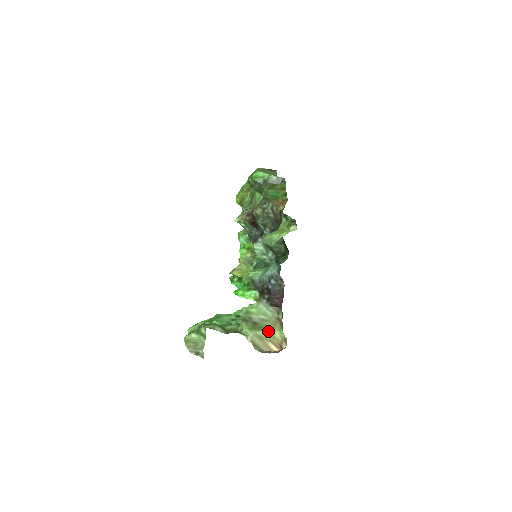
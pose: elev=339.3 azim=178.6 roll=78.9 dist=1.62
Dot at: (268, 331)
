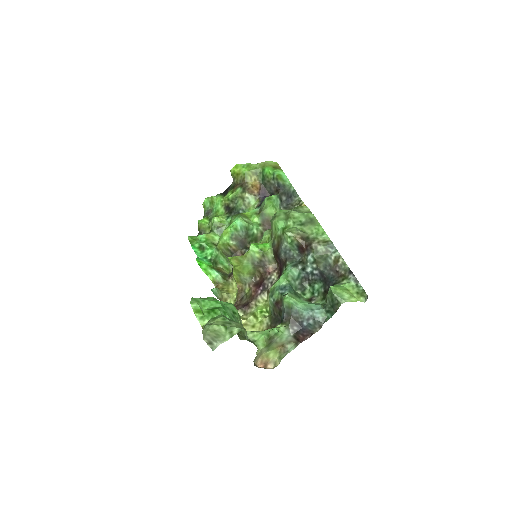
Dot at: (269, 350)
